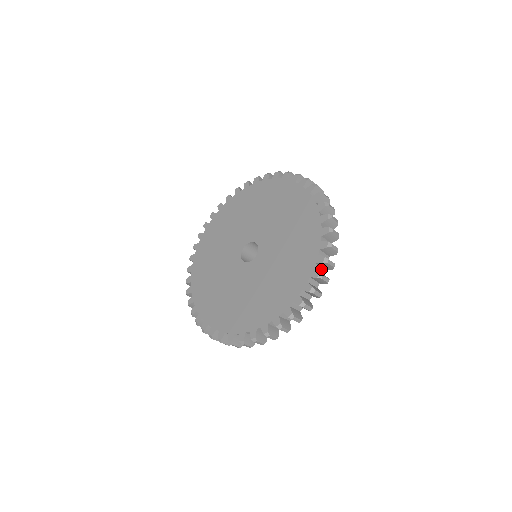
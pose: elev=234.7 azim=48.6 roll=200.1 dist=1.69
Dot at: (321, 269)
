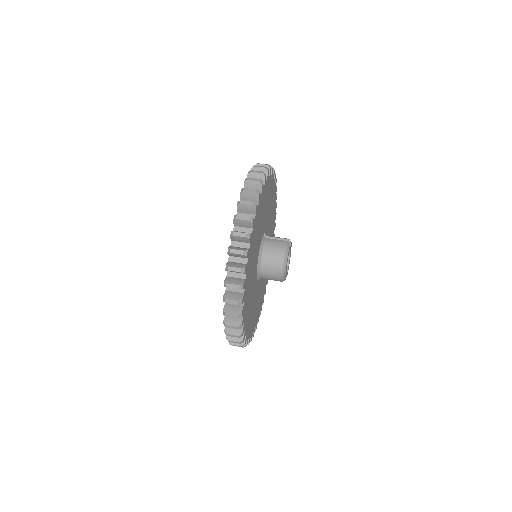
Dot at: (248, 215)
